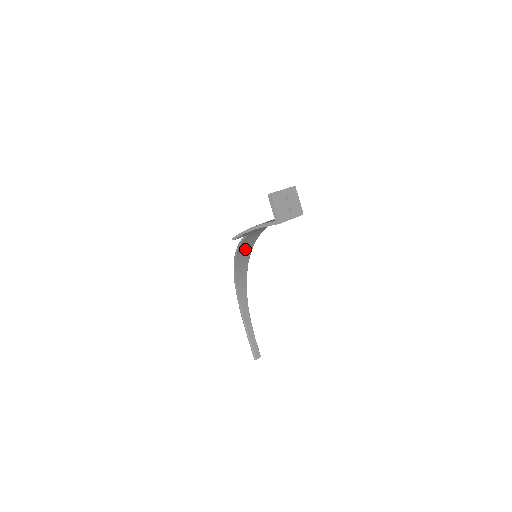
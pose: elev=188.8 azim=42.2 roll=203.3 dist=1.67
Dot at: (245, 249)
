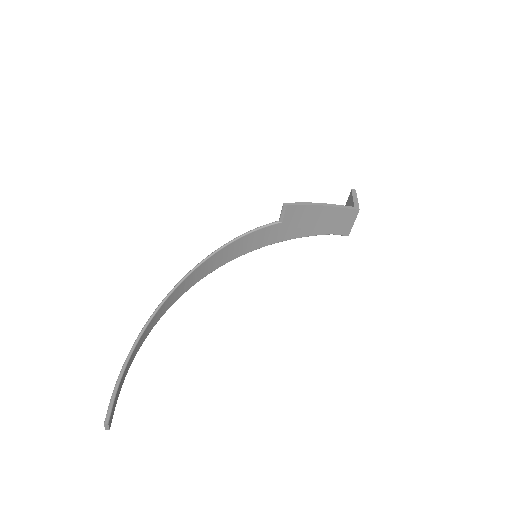
Dot at: (233, 251)
